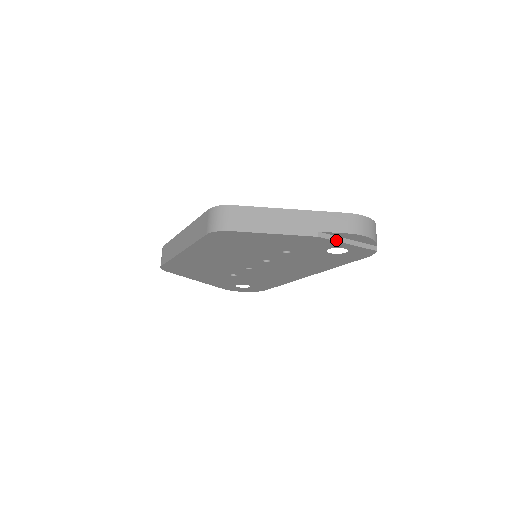
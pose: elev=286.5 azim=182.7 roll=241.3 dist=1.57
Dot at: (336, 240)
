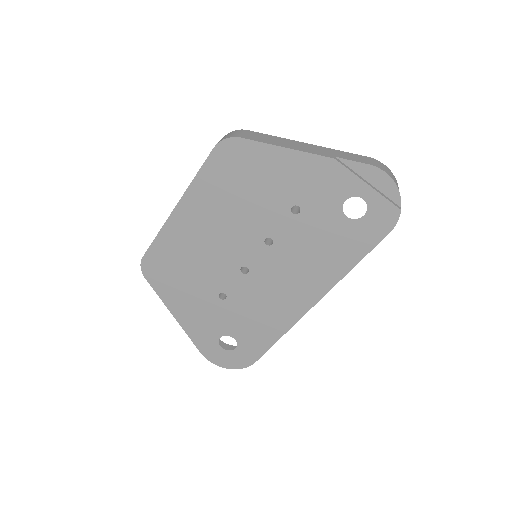
Dot at: (355, 174)
